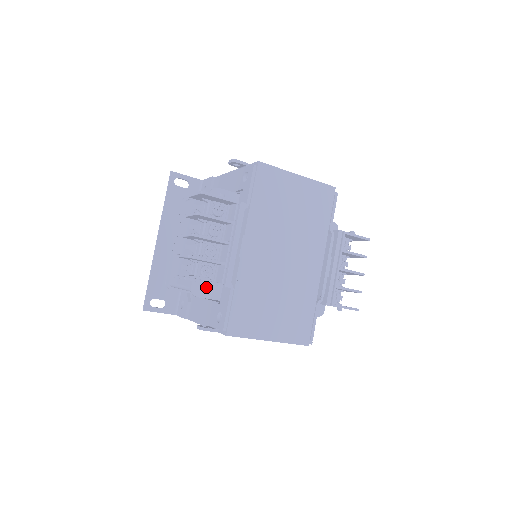
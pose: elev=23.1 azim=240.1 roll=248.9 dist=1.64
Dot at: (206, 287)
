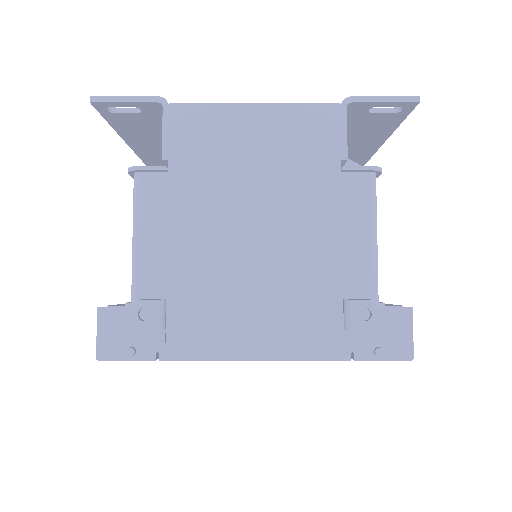
Dot at: occluded
